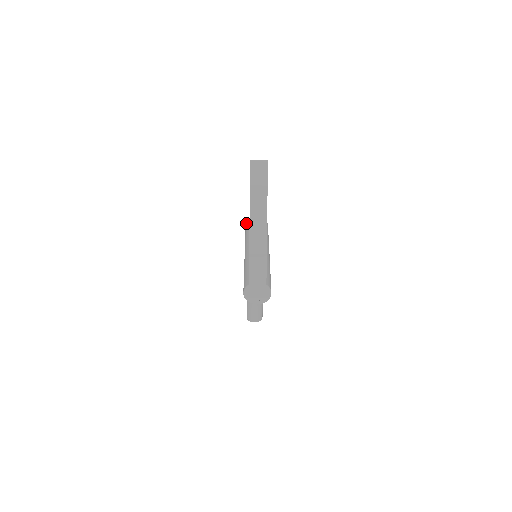
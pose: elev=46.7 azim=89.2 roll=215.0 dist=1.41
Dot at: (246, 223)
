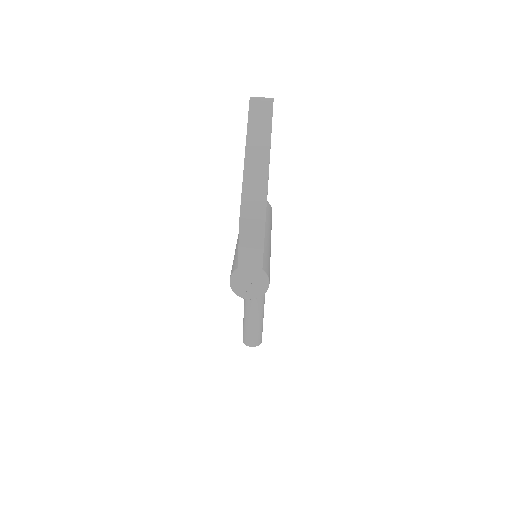
Dot at: occluded
